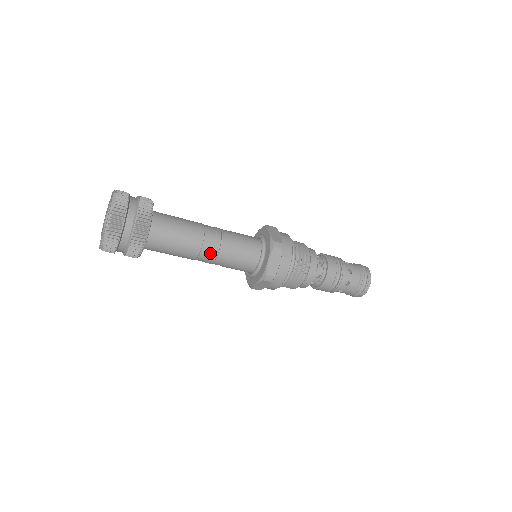
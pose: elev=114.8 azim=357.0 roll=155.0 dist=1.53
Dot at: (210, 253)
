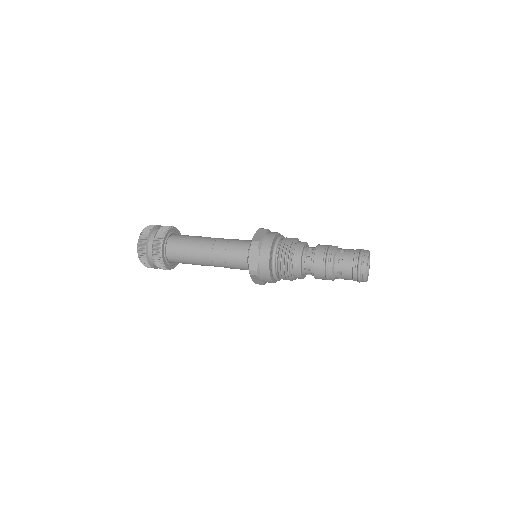
Dot at: (215, 266)
